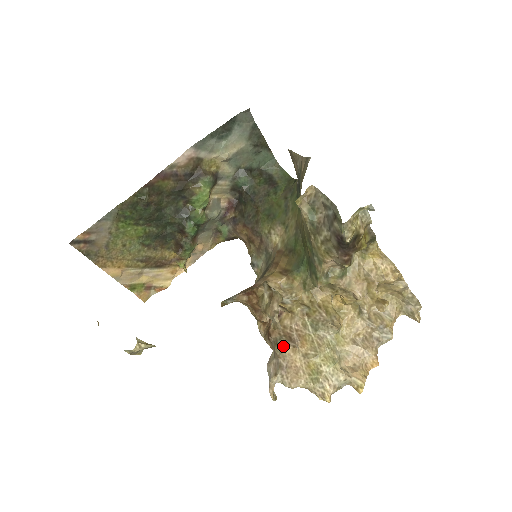
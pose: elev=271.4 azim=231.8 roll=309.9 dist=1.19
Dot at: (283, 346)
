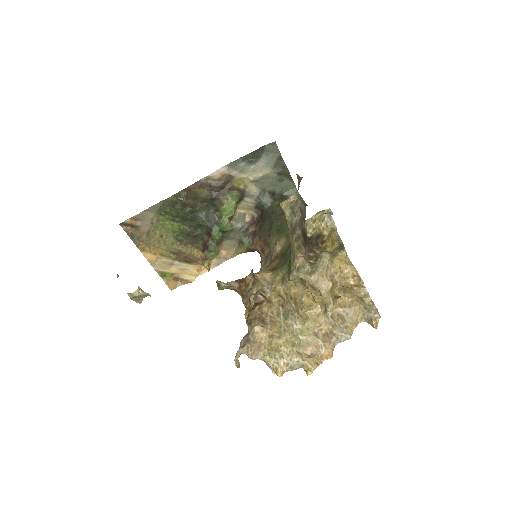
Dot at: (254, 324)
